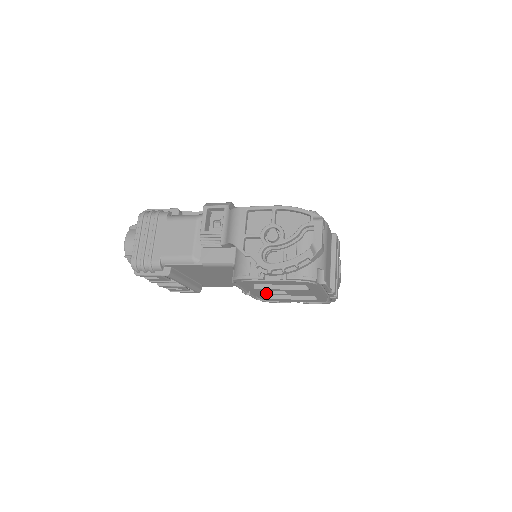
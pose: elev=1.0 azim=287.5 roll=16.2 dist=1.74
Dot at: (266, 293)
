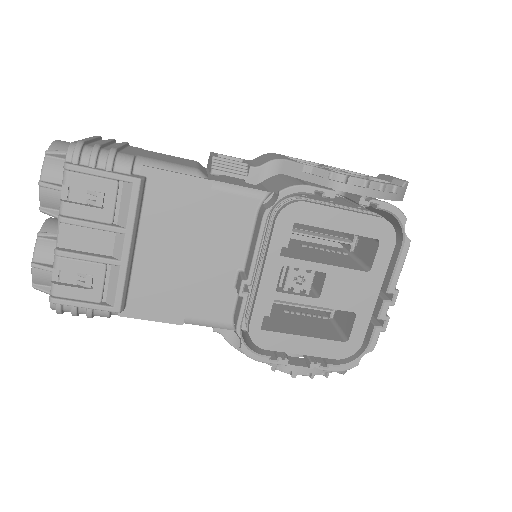
Dot at: (282, 291)
